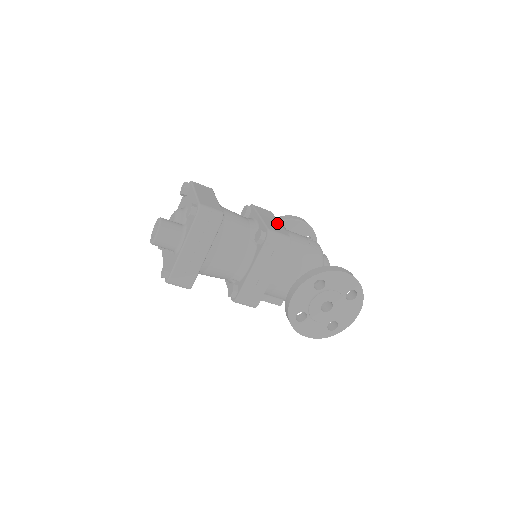
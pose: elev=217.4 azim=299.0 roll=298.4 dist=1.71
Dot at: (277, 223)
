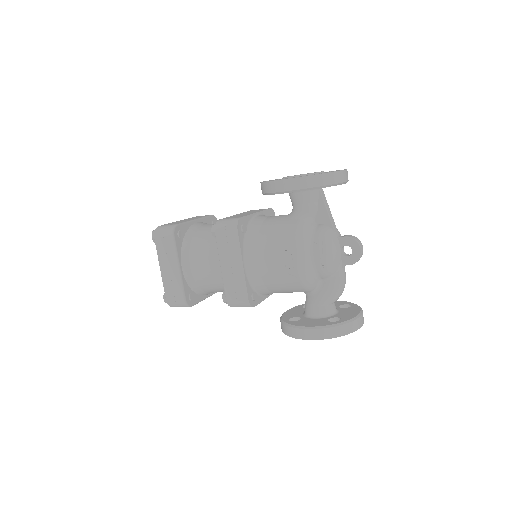
Dot at: (239, 270)
